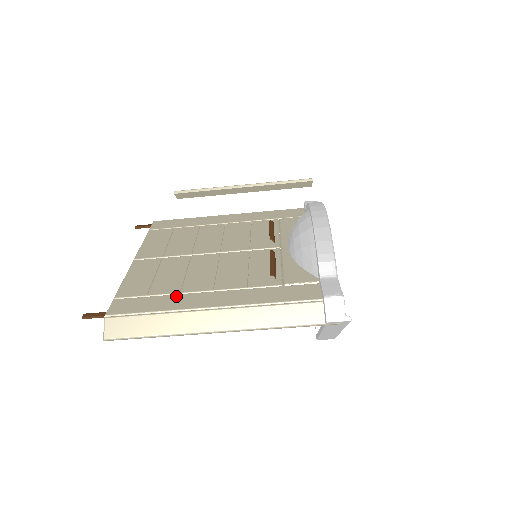
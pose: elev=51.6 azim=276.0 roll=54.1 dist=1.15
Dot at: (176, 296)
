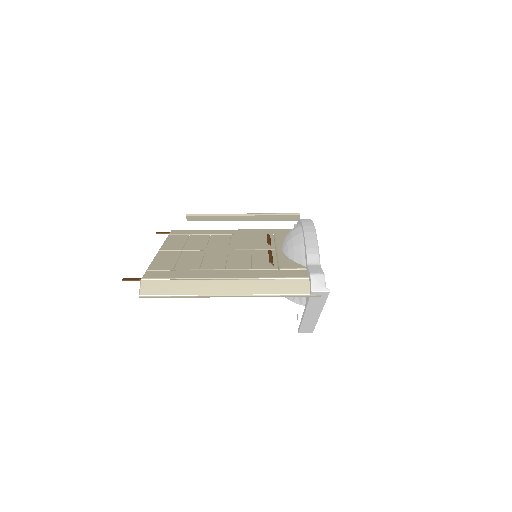
Dot at: (196, 271)
